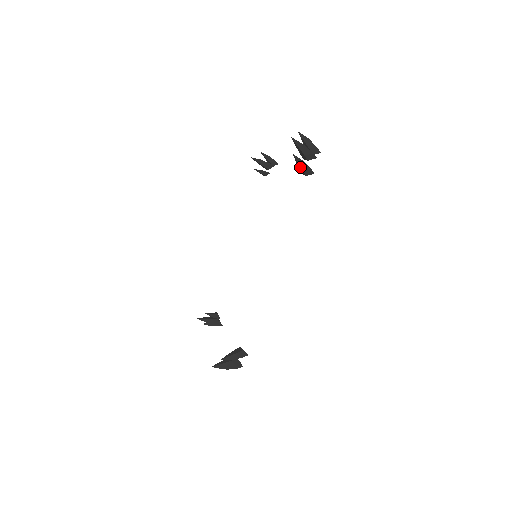
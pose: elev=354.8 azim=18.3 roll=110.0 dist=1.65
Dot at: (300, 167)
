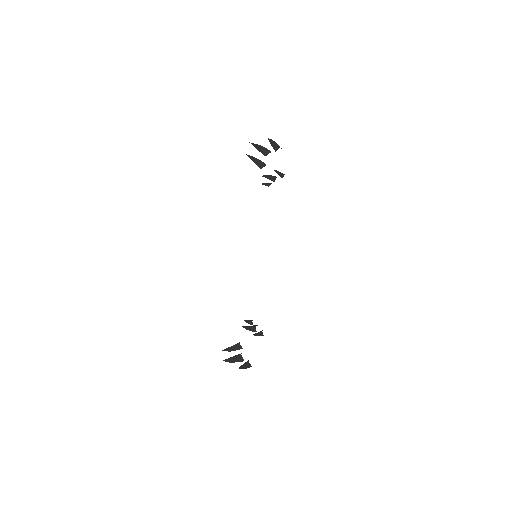
Dot at: (255, 163)
